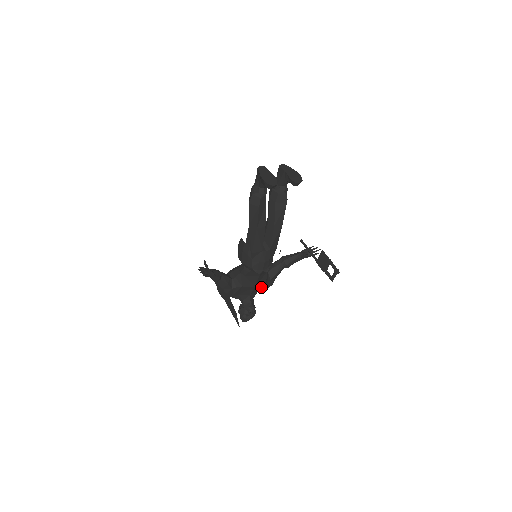
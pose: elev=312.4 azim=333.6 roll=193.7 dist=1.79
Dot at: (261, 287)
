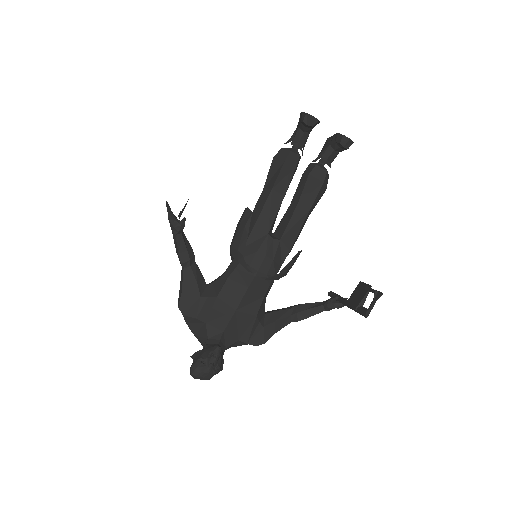
Dot at: (245, 332)
